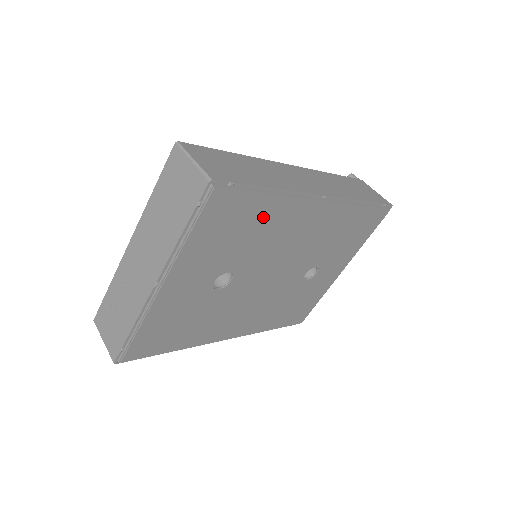
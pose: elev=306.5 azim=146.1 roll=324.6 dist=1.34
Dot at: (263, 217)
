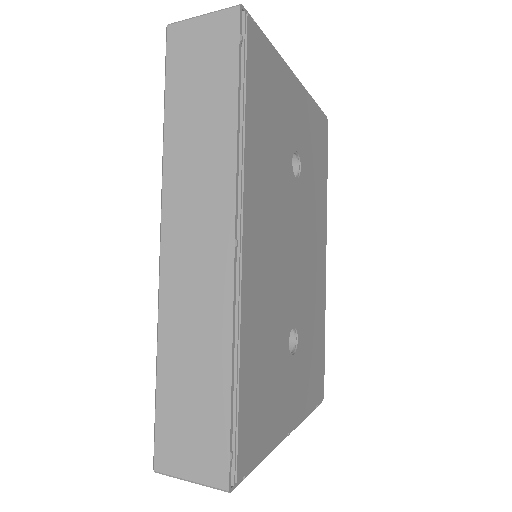
Dot at: (321, 184)
